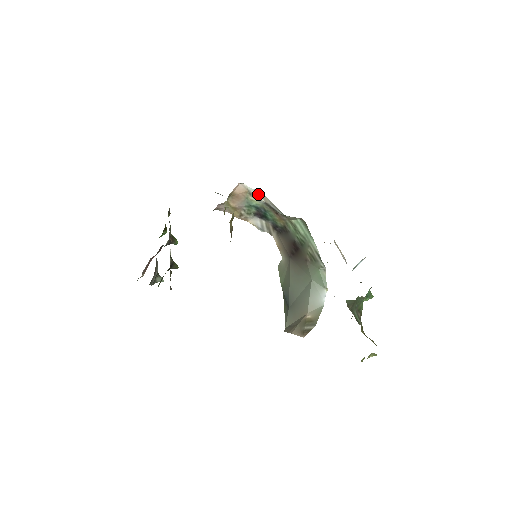
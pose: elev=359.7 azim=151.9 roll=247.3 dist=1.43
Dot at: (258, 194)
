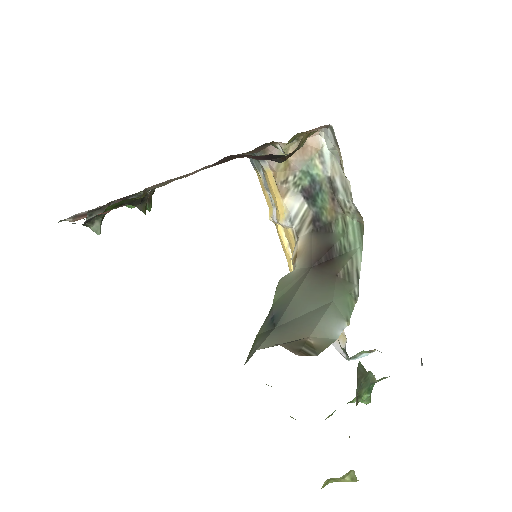
Dot at: (328, 162)
